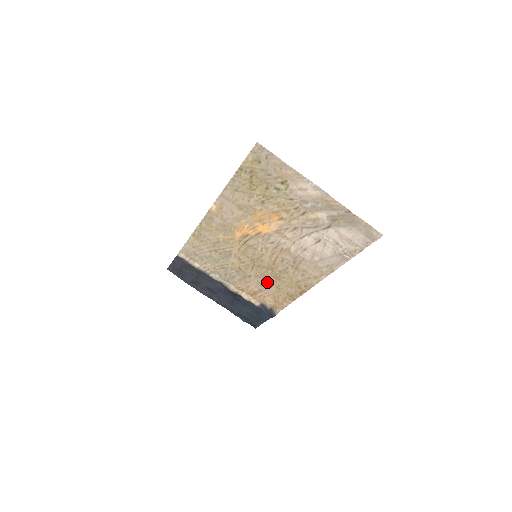
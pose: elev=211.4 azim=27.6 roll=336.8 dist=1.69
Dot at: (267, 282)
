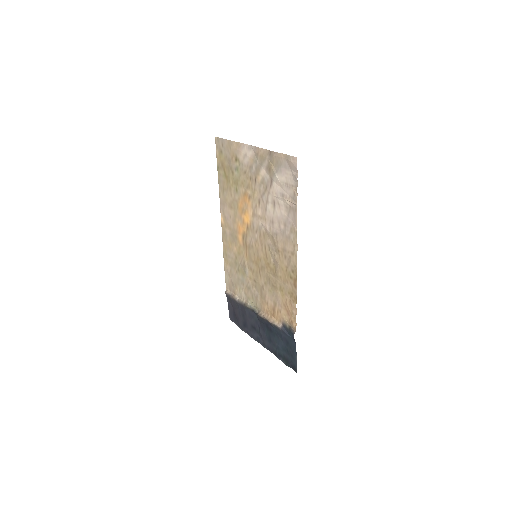
Dot at: (273, 286)
